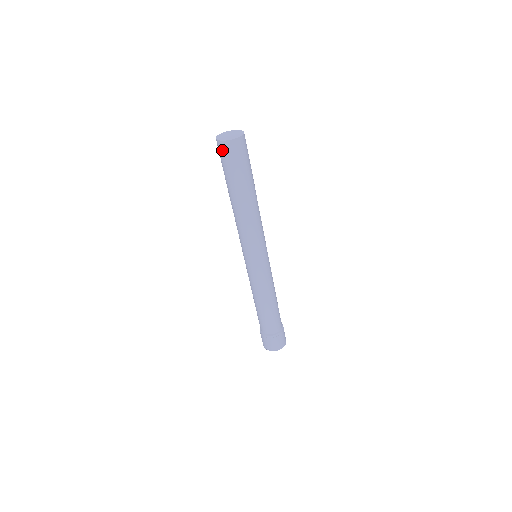
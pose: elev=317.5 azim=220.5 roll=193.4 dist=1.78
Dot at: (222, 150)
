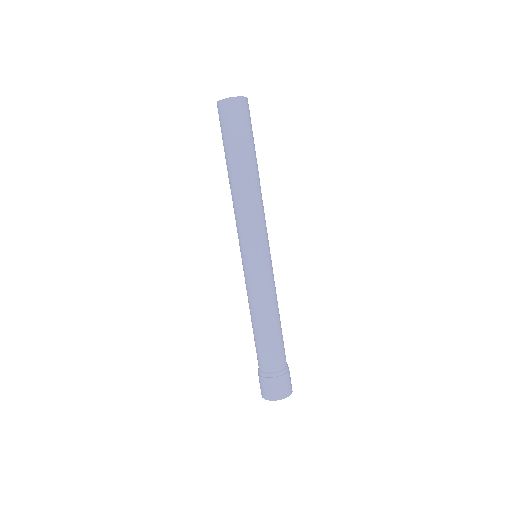
Dot at: (221, 111)
